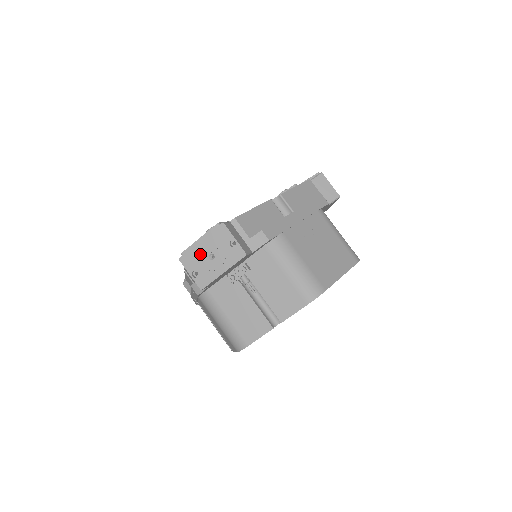
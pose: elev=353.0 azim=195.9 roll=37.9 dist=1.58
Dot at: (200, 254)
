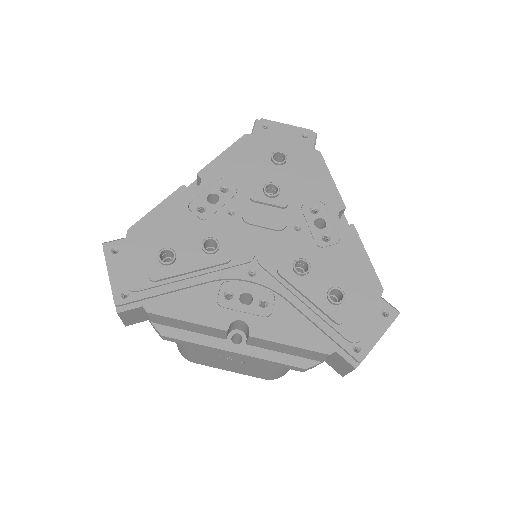
Dot at: occluded
